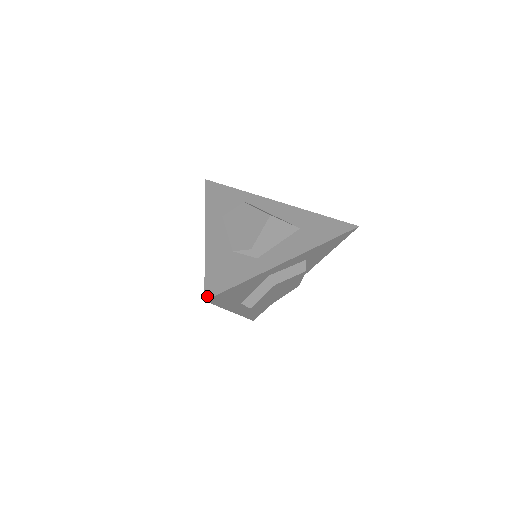
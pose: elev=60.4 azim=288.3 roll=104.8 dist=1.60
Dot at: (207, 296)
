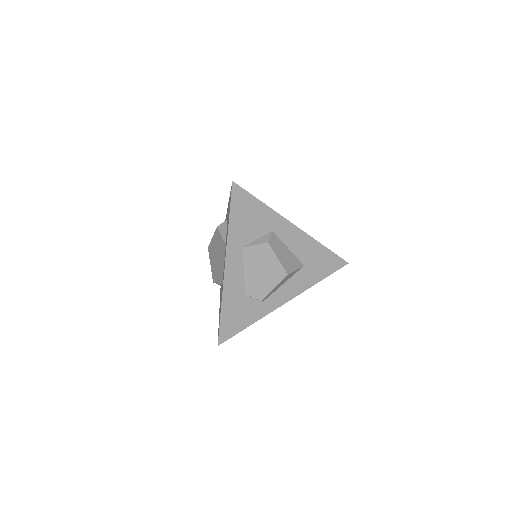
Dot at: (220, 342)
